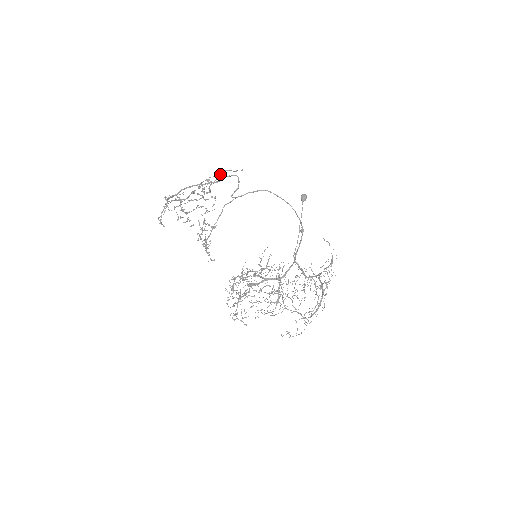
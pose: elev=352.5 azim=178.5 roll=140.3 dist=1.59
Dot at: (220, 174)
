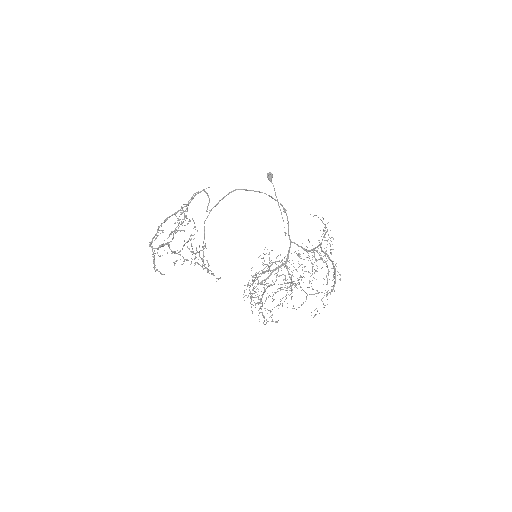
Dot at: occluded
